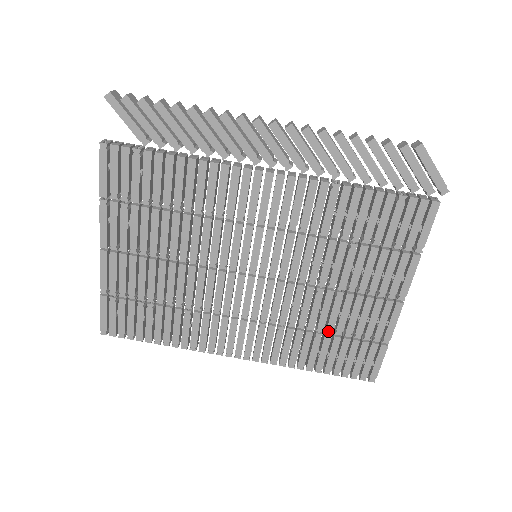
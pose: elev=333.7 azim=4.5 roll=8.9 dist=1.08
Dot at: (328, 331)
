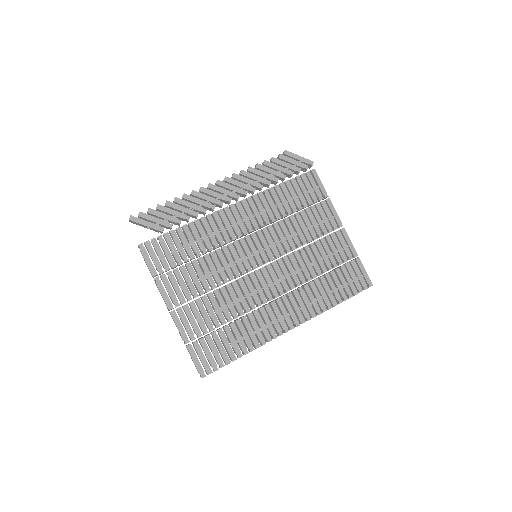
Dot at: (324, 271)
